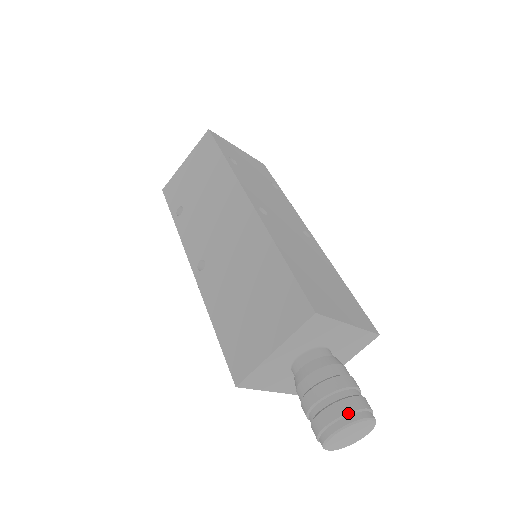
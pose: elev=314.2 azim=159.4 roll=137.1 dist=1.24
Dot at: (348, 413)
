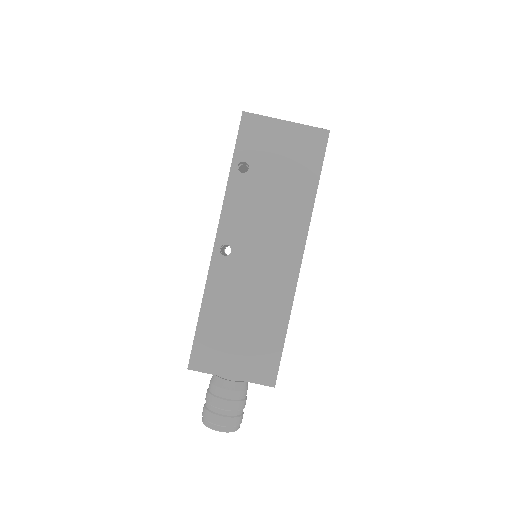
Dot at: (235, 426)
